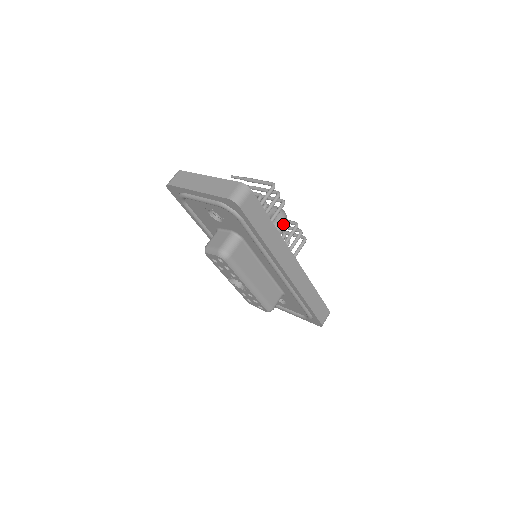
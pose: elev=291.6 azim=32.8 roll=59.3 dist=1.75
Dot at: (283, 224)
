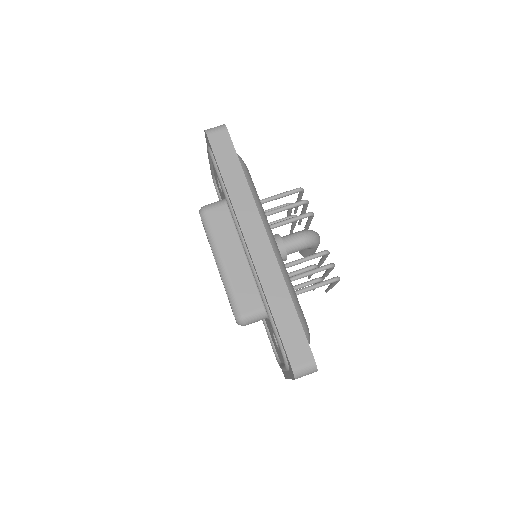
Dot at: (301, 235)
